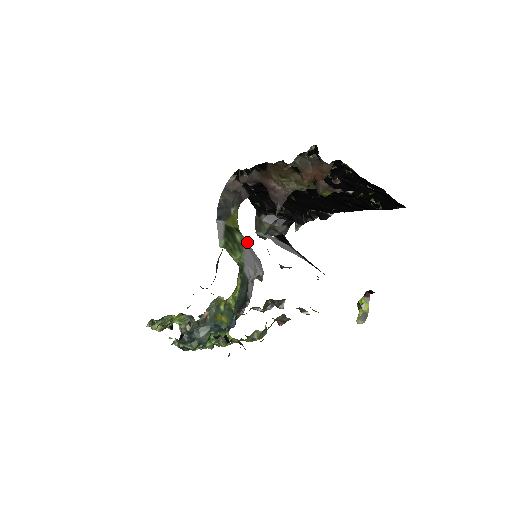
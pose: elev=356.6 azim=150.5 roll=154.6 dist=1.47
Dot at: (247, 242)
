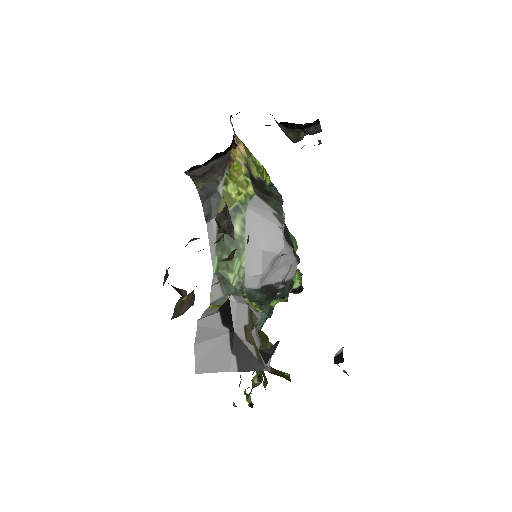
Dot at: (256, 214)
